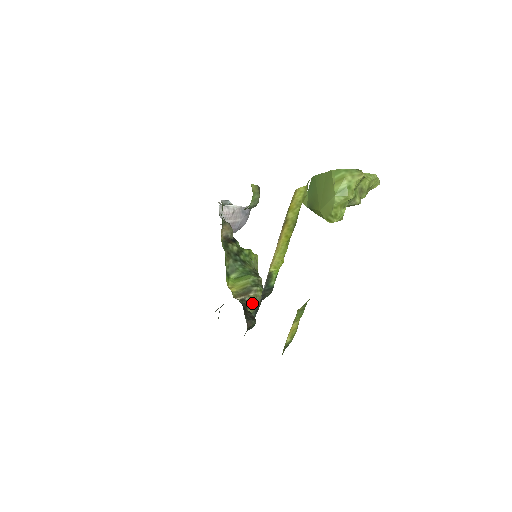
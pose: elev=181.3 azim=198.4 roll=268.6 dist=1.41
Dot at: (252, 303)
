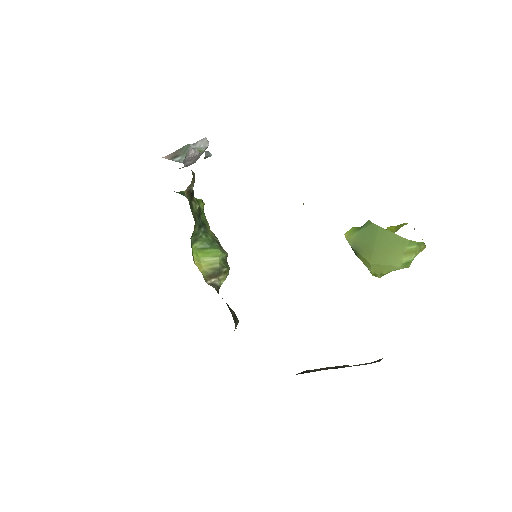
Dot at: occluded
